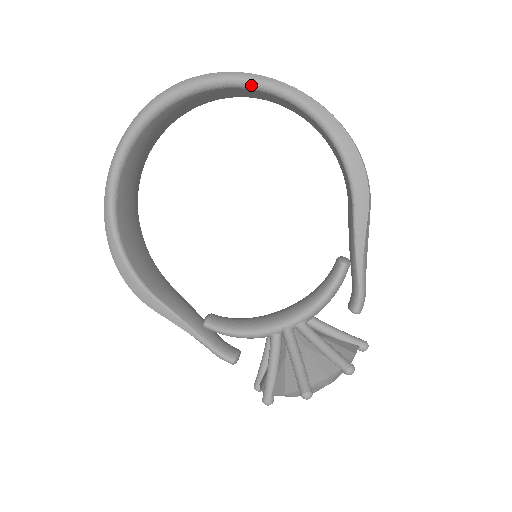
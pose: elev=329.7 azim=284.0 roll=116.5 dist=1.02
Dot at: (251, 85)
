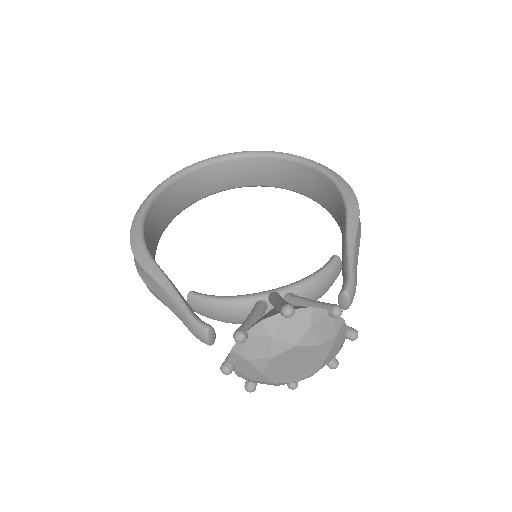
Dot at: (279, 155)
